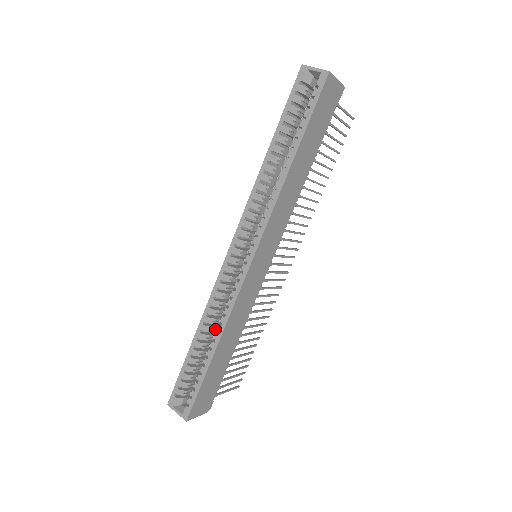
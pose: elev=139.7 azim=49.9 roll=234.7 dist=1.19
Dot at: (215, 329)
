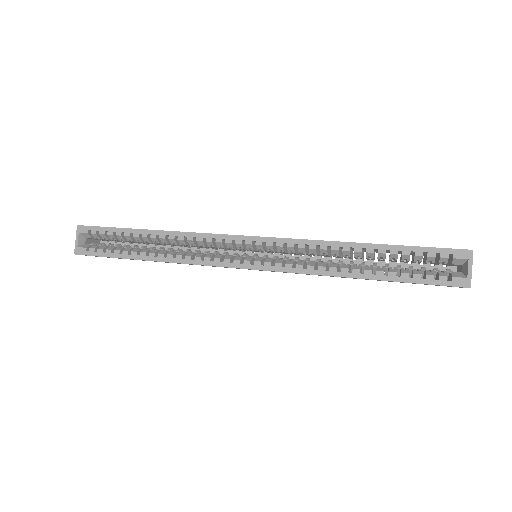
Dot at: (169, 243)
